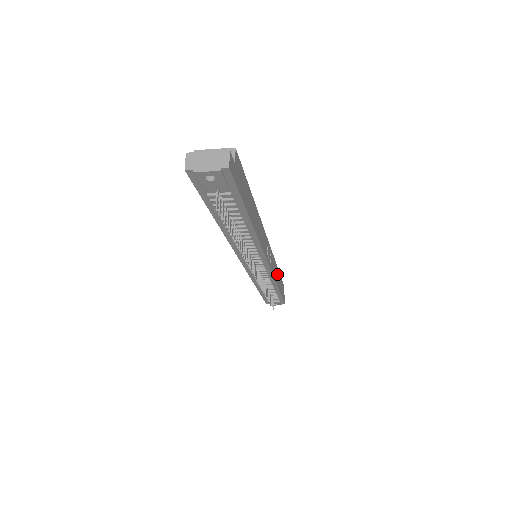
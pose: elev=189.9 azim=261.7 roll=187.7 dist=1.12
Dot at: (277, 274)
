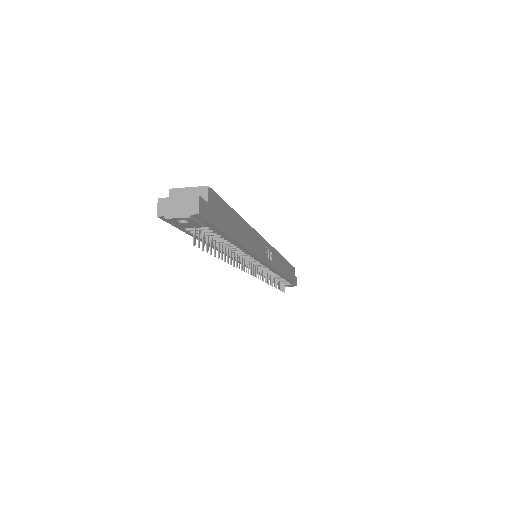
Dot at: (283, 264)
